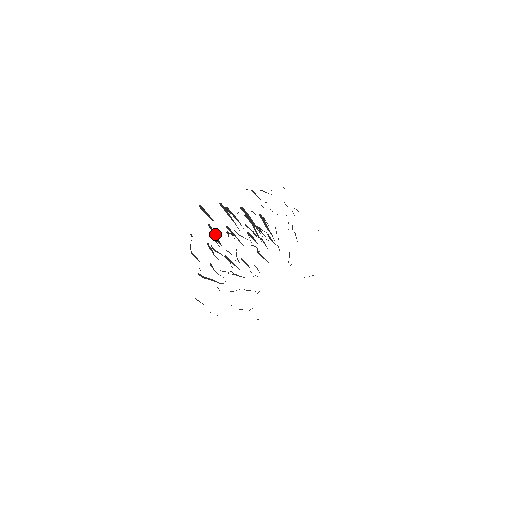
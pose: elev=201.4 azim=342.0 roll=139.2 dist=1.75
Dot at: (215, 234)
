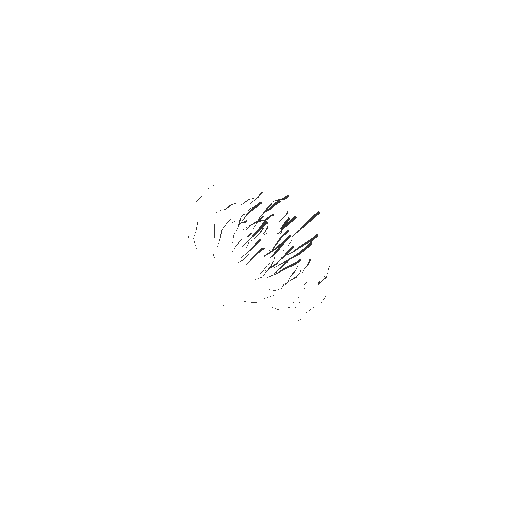
Dot at: occluded
